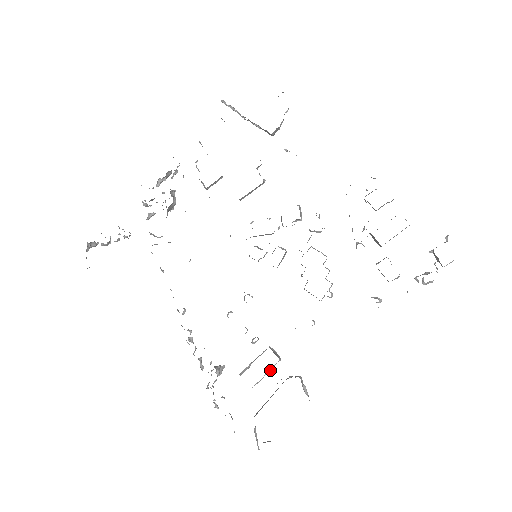
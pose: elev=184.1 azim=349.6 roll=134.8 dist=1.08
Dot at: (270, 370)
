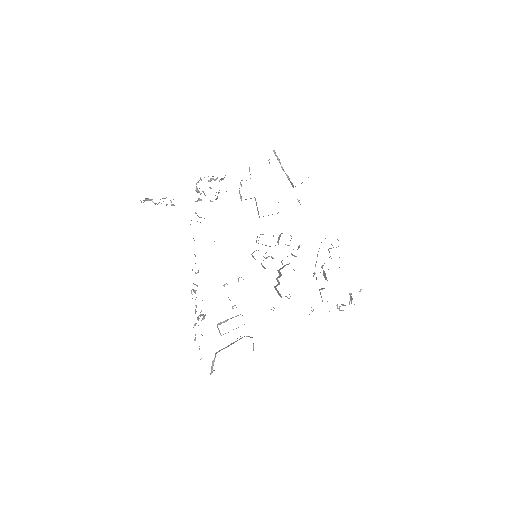
Dot at: occluded
